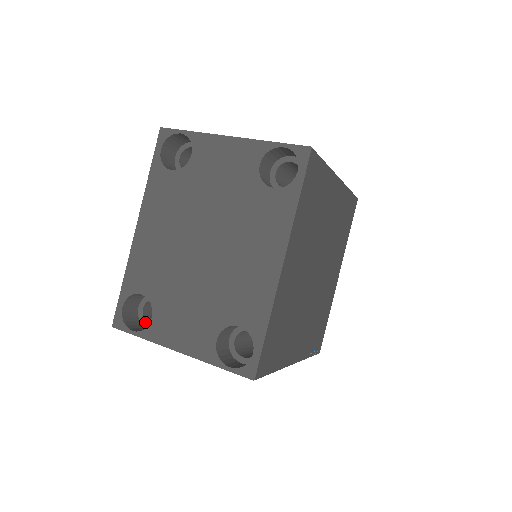
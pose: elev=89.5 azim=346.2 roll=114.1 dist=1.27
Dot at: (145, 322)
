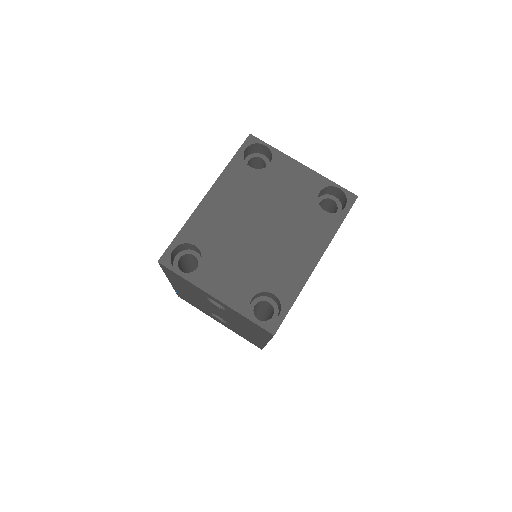
Dot at: (178, 269)
